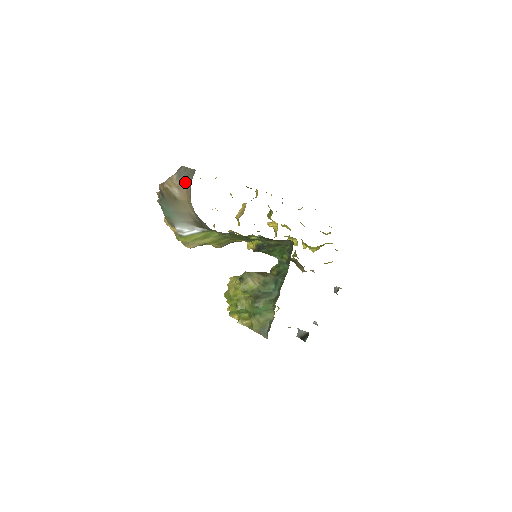
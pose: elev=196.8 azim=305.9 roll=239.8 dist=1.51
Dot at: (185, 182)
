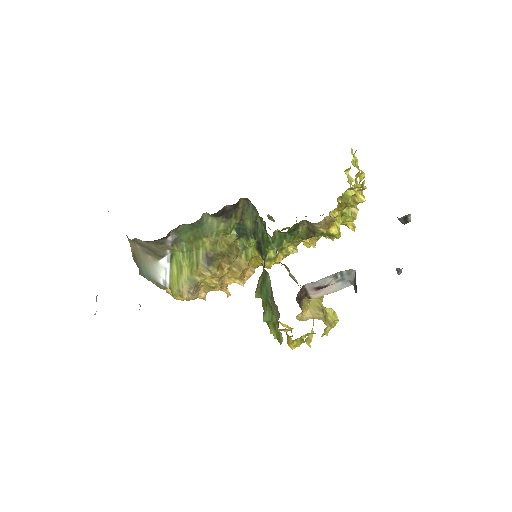
Dot at: occluded
